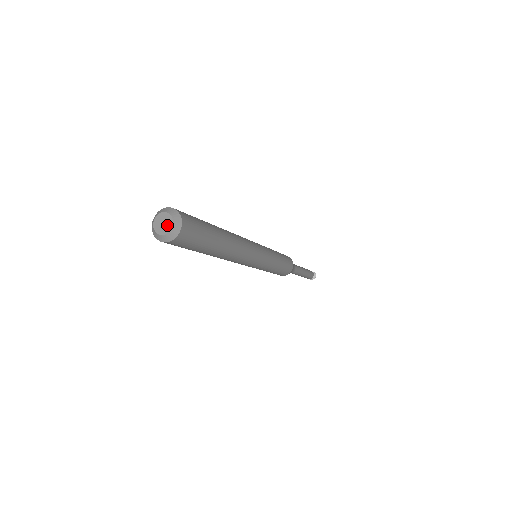
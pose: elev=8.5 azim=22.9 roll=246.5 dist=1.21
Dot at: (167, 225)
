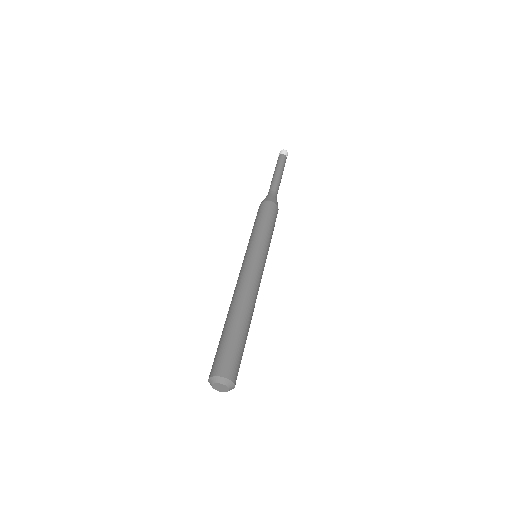
Dot at: (224, 388)
